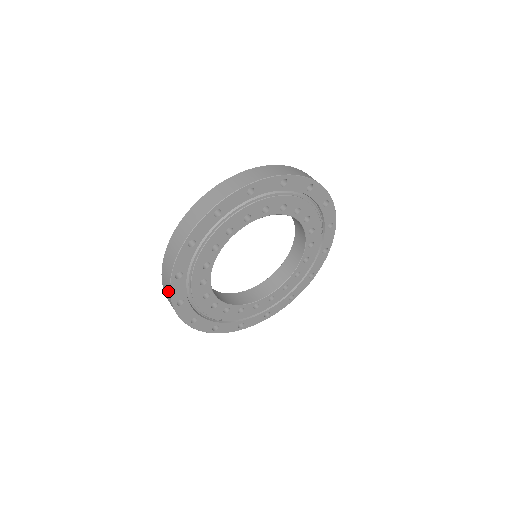
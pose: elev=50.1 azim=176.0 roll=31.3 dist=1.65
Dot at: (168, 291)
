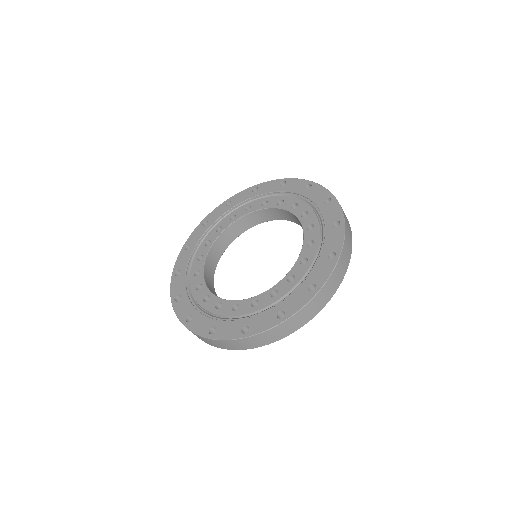
Dot at: (233, 348)
